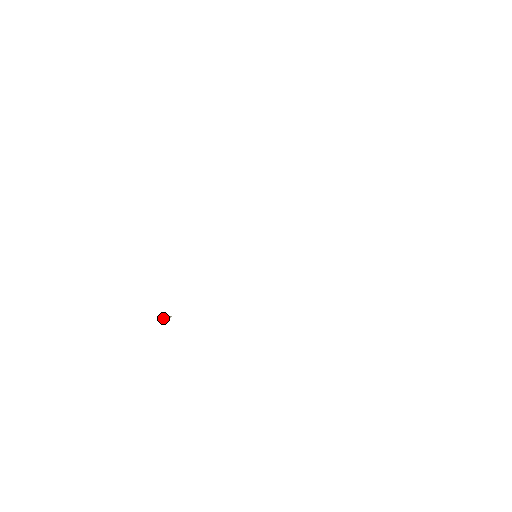
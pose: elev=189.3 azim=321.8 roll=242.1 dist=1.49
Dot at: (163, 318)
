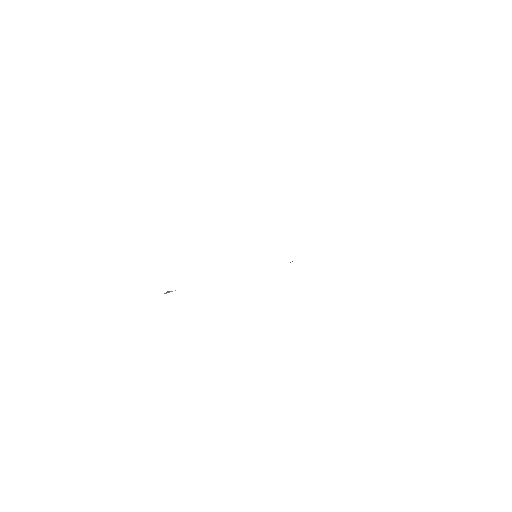
Dot at: (166, 292)
